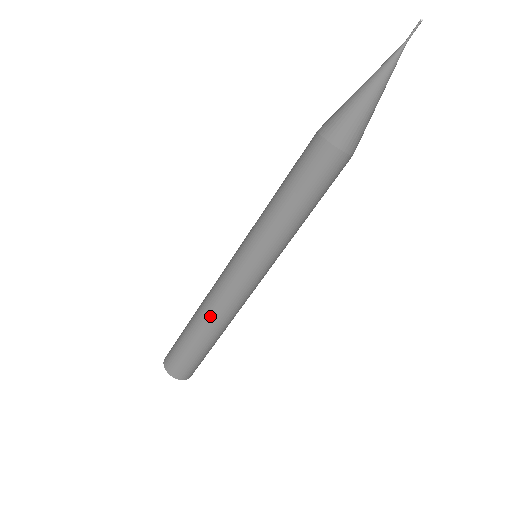
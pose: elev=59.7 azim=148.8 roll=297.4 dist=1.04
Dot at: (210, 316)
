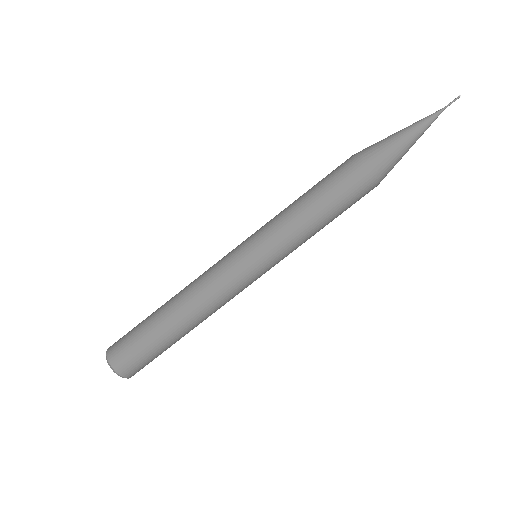
Dot at: (191, 308)
